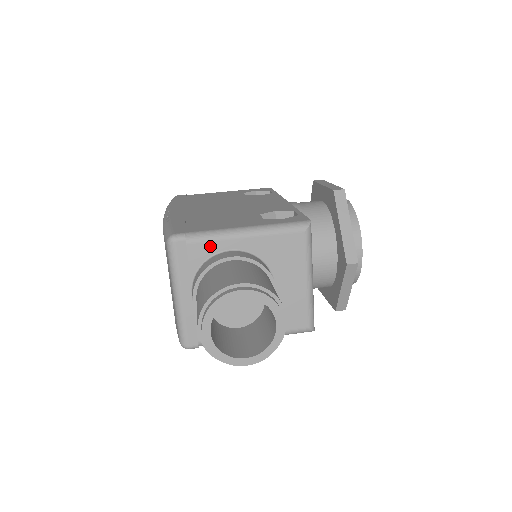
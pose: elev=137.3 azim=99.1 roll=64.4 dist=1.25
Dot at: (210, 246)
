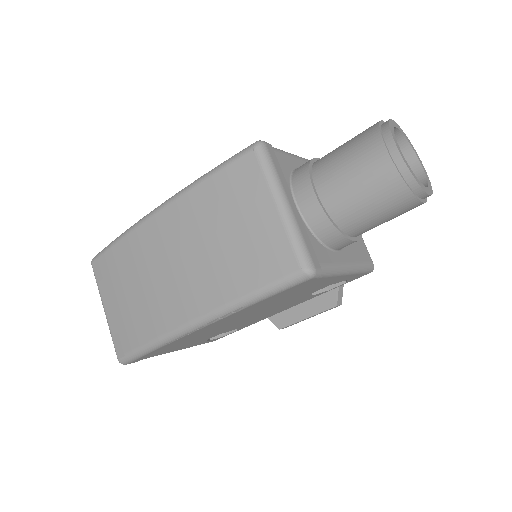
Dot at: (289, 159)
